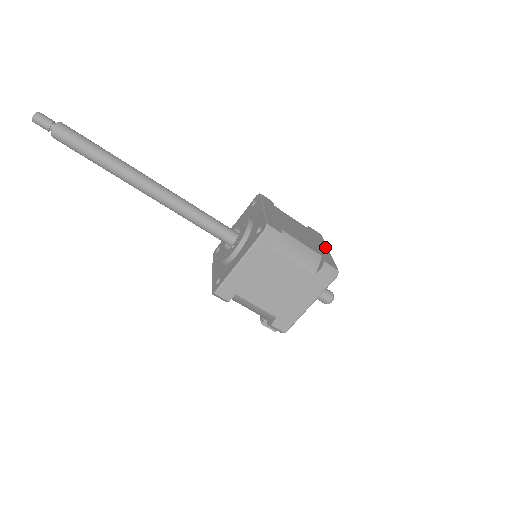
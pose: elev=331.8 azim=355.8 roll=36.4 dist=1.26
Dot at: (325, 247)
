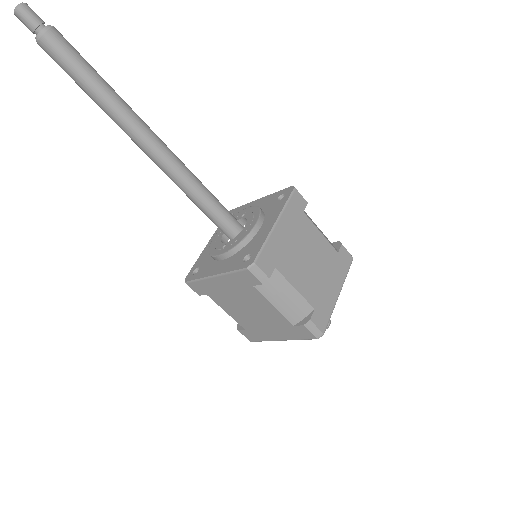
Dot at: (338, 286)
